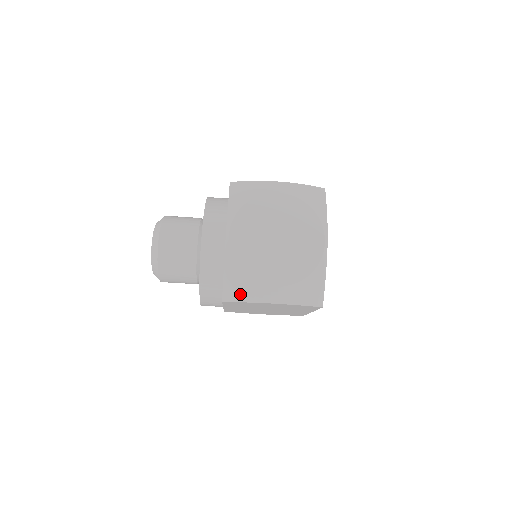
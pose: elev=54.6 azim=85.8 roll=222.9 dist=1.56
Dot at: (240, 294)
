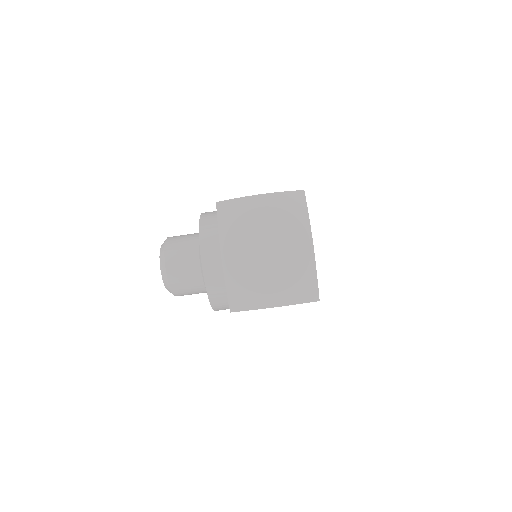
Dot at: (244, 304)
